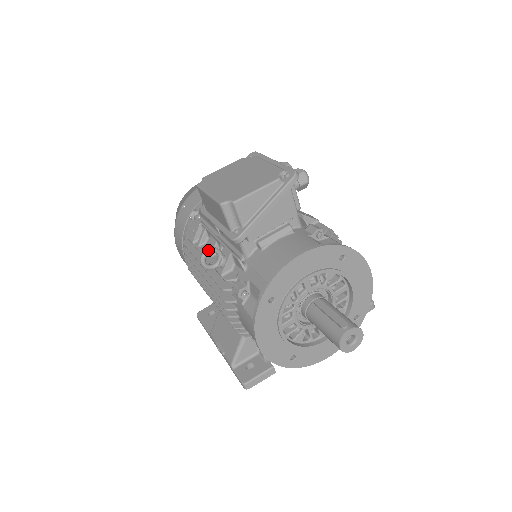
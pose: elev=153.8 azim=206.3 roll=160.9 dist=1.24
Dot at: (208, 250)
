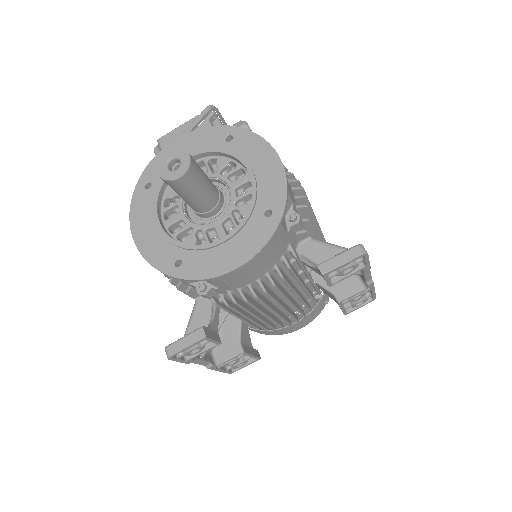
Dot at: occluded
